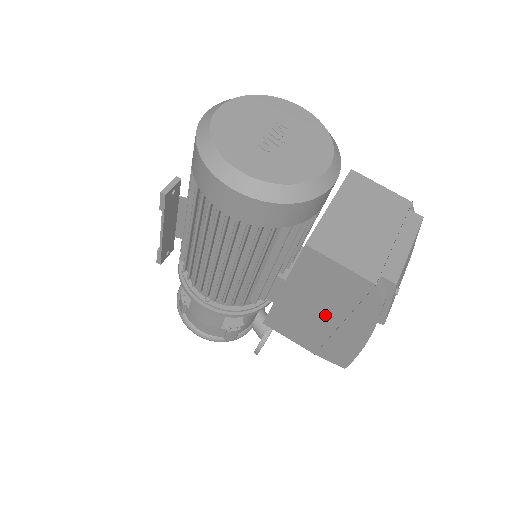
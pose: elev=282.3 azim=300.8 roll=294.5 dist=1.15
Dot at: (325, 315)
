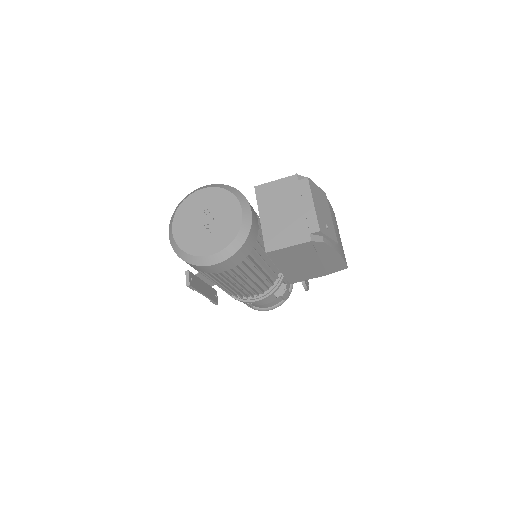
Dot at: (309, 262)
